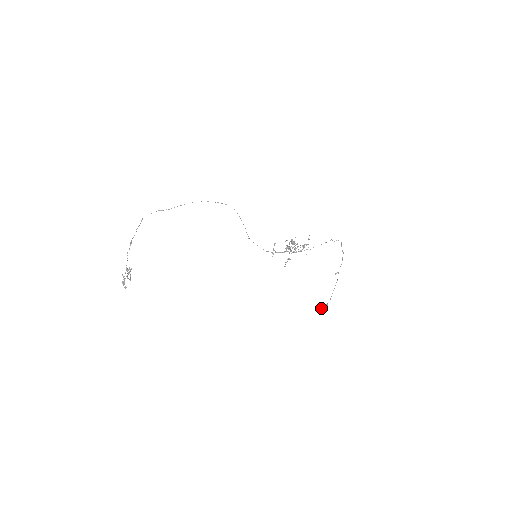
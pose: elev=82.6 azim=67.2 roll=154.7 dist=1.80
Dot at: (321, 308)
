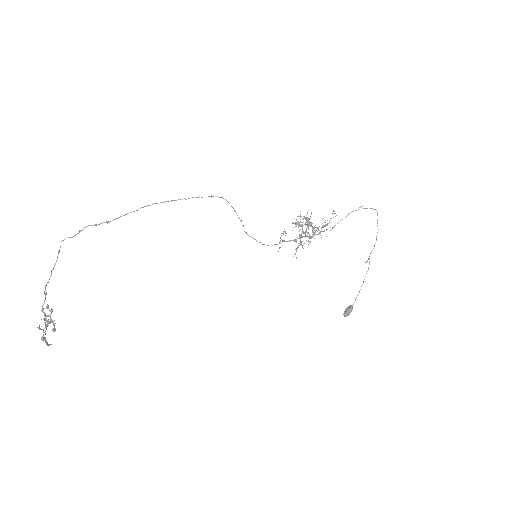
Dot at: (344, 313)
